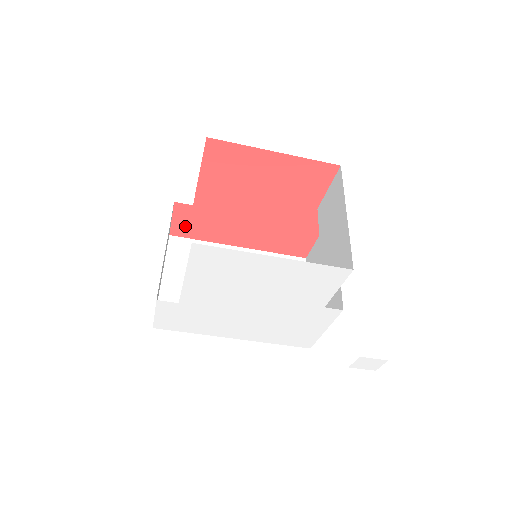
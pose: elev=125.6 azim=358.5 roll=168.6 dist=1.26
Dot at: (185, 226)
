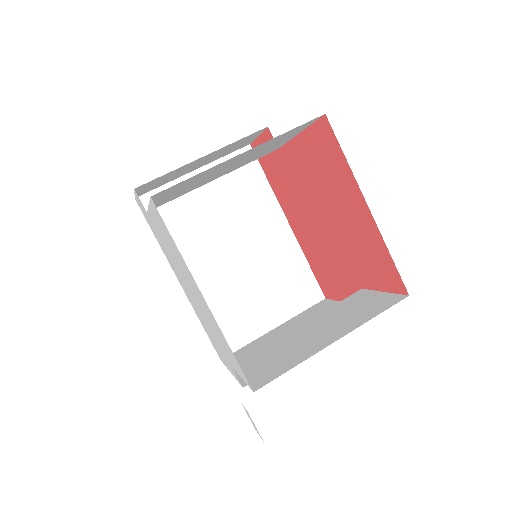
Dot at: occluded
